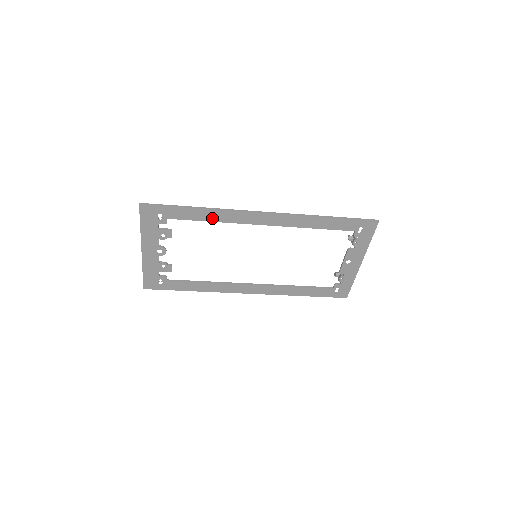
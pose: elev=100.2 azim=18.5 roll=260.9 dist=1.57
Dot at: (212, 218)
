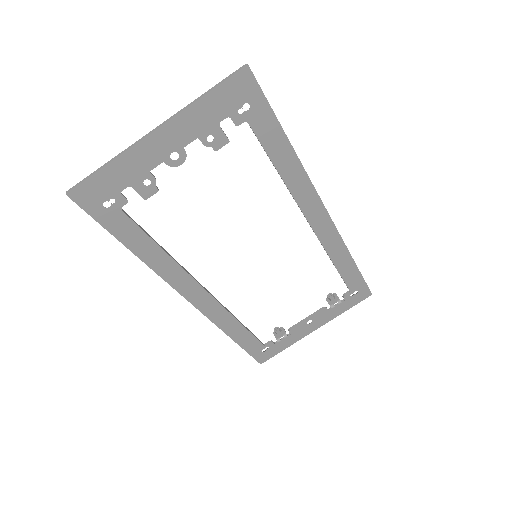
Dot at: (285, 170)
